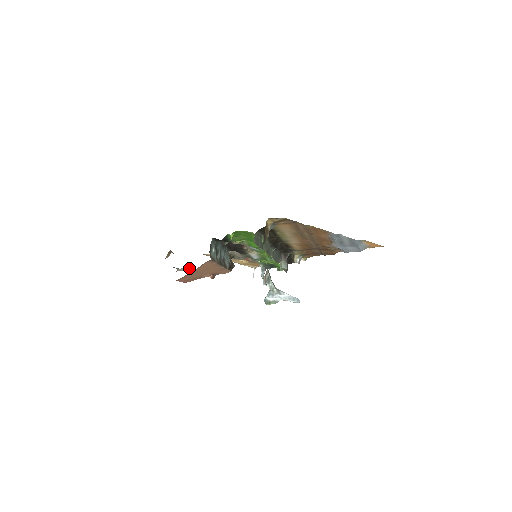
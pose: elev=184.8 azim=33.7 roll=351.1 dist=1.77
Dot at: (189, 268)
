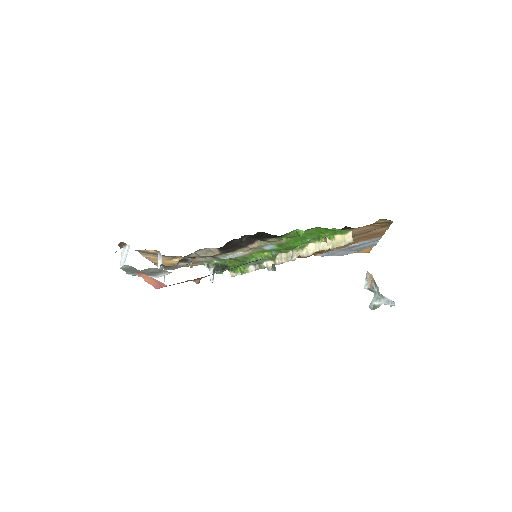
Dot at: occluded
